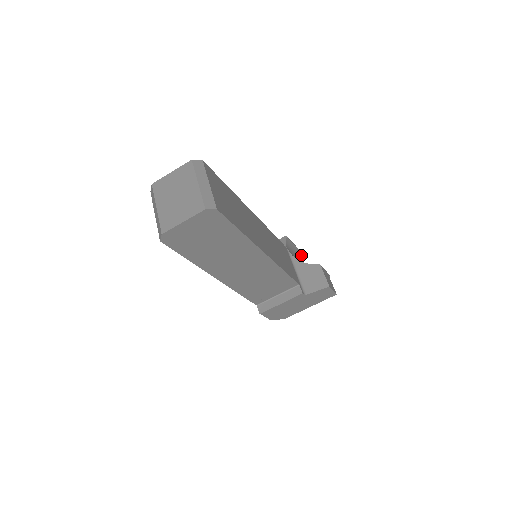
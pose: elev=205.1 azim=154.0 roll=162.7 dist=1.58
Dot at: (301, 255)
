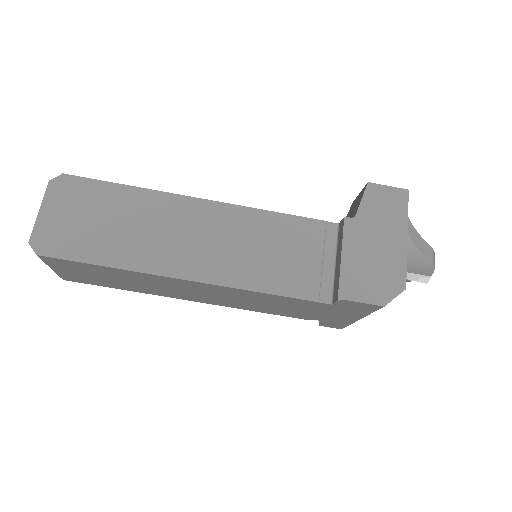
Dot at: occluded
